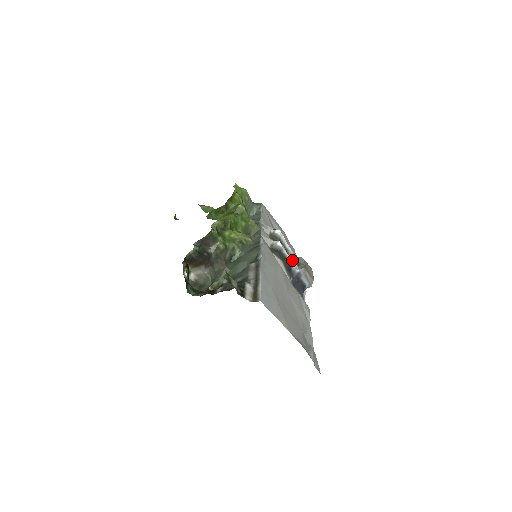
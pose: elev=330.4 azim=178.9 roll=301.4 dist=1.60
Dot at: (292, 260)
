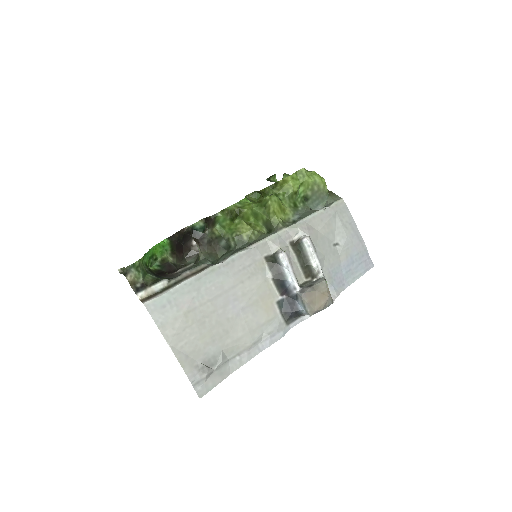
Dot at: (316, 277)
